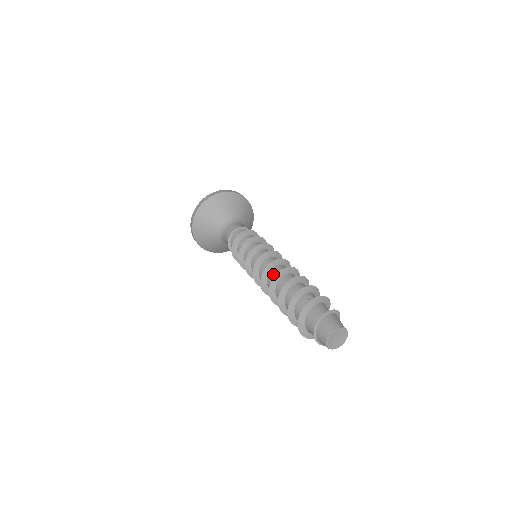
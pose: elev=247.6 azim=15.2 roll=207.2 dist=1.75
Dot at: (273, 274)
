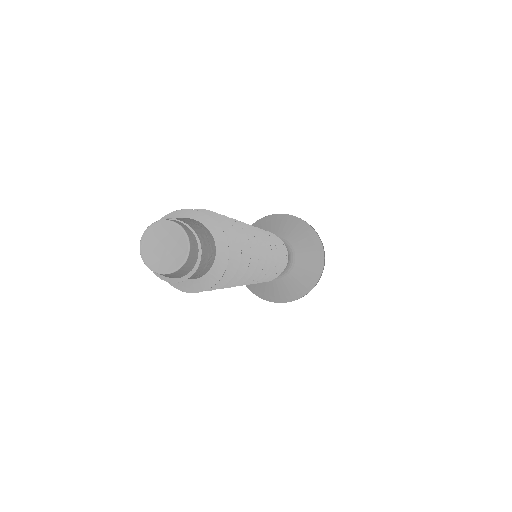
Dot at: occluded
